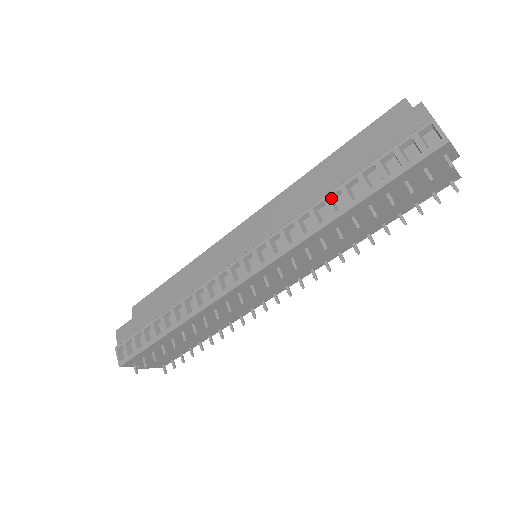
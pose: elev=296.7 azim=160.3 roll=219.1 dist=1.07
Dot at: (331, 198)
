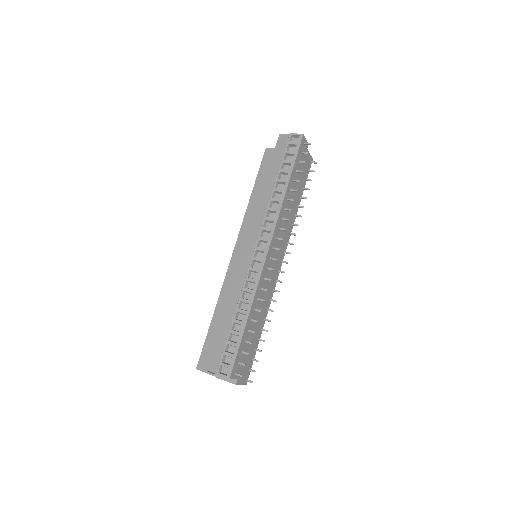
Dot at: (276, 188)
